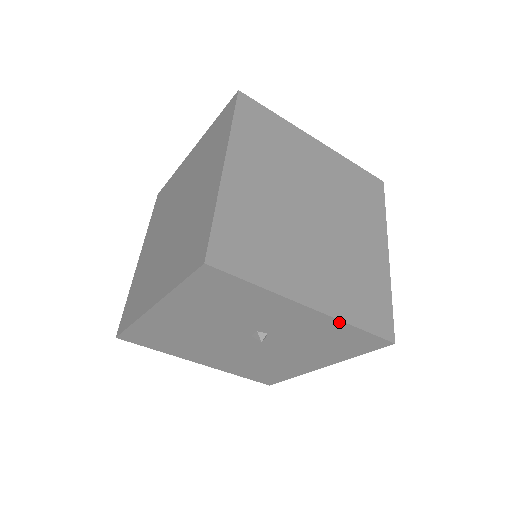
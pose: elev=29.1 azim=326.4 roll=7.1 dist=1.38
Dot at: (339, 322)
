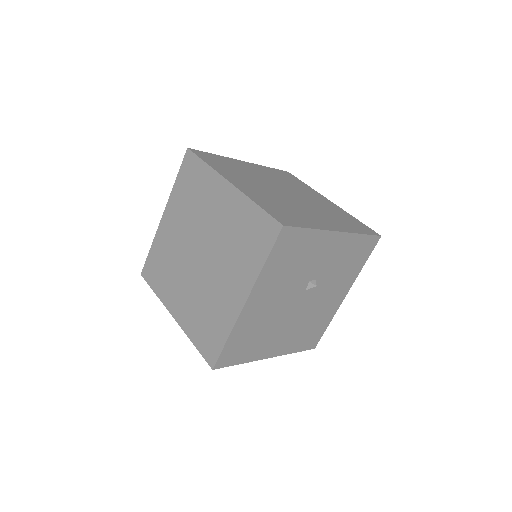
Dot at: (353, 235)
